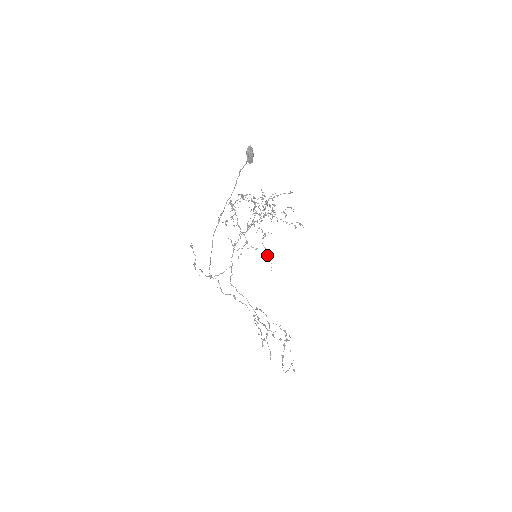
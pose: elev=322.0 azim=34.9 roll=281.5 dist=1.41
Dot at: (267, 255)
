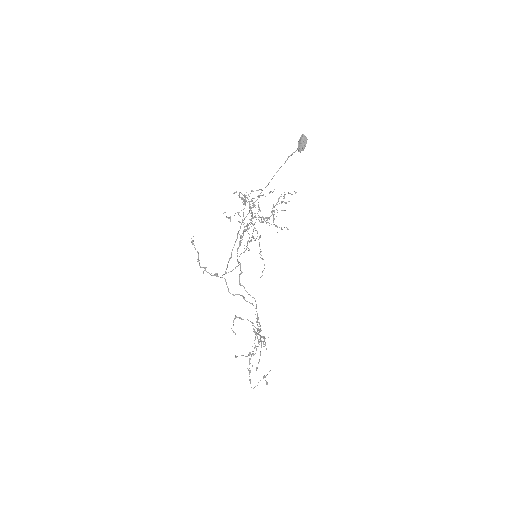
Dot at: occluded
